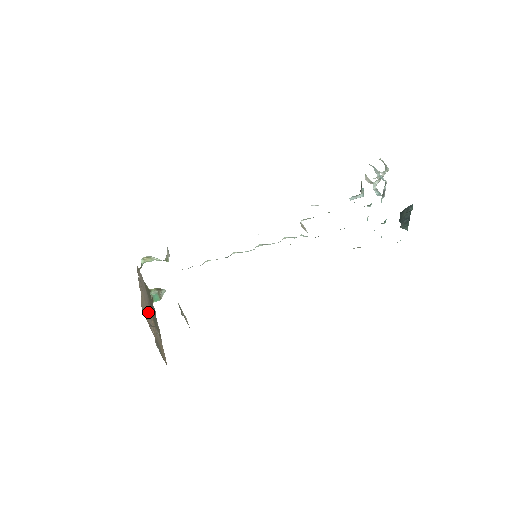
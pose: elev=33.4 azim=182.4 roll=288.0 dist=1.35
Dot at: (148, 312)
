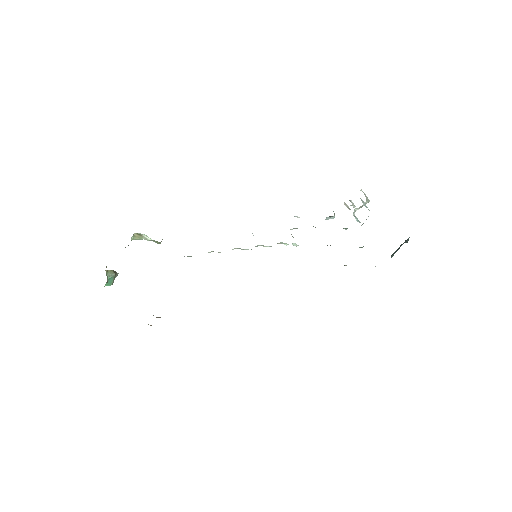
Dot at: occluded
